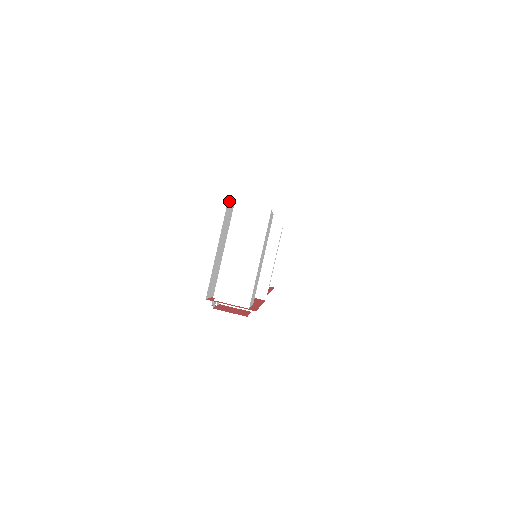
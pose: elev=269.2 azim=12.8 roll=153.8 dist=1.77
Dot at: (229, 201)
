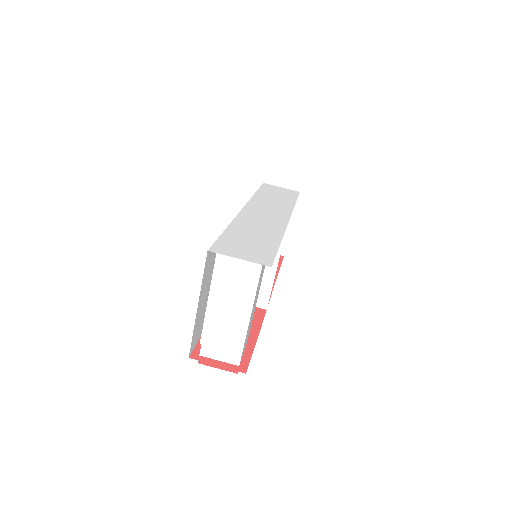
Dot at: (210, 247)
